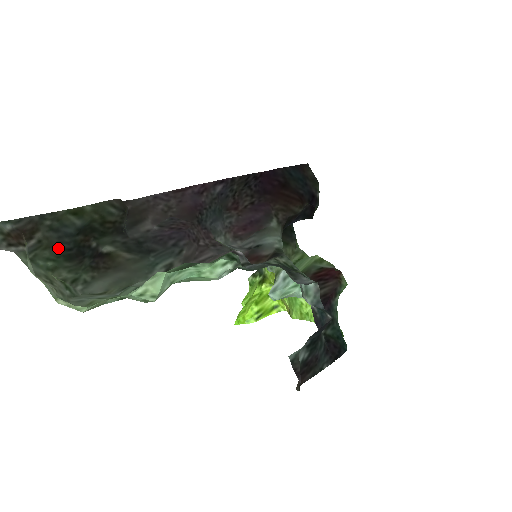
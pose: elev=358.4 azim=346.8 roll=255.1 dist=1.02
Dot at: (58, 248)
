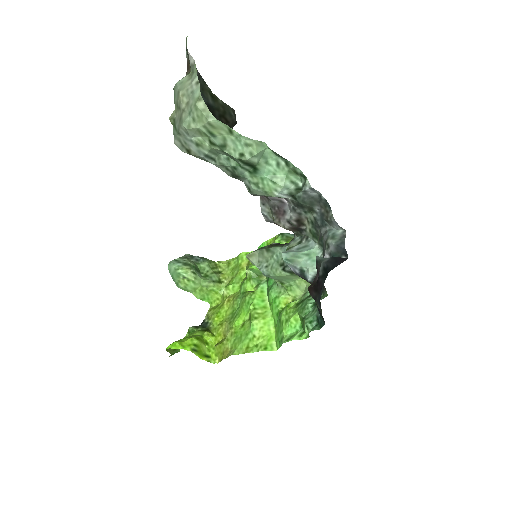
Dot at: occluded
